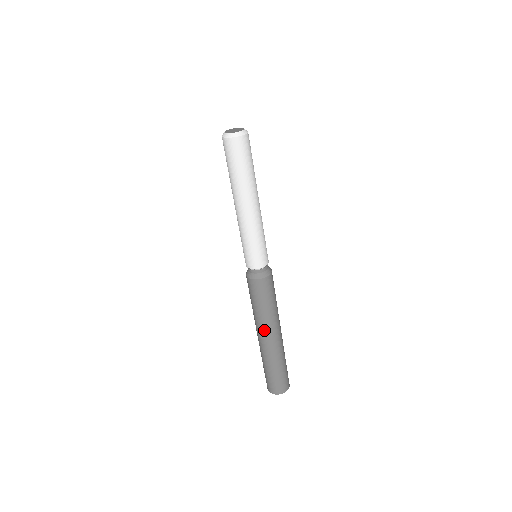
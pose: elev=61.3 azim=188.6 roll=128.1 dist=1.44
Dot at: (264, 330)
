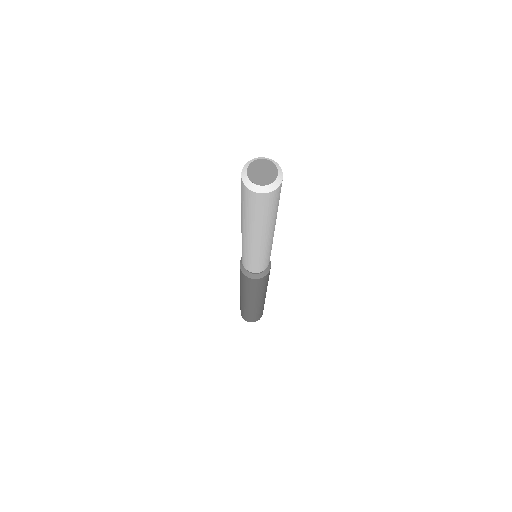
Dot at: (256, 300)
